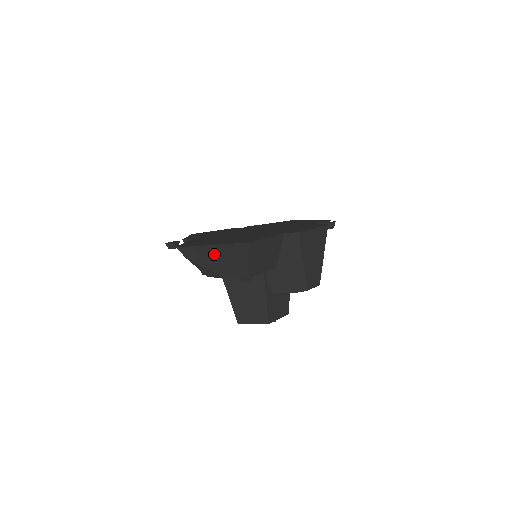
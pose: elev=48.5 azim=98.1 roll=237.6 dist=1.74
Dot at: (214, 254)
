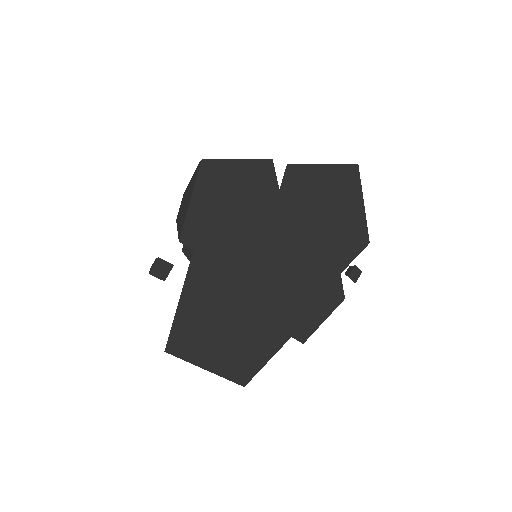
Dot at: occluded
